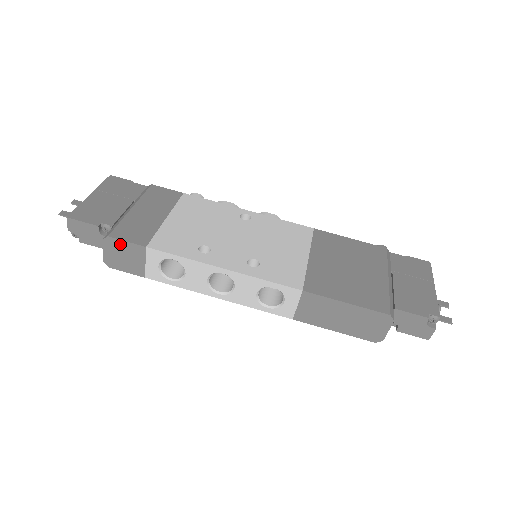
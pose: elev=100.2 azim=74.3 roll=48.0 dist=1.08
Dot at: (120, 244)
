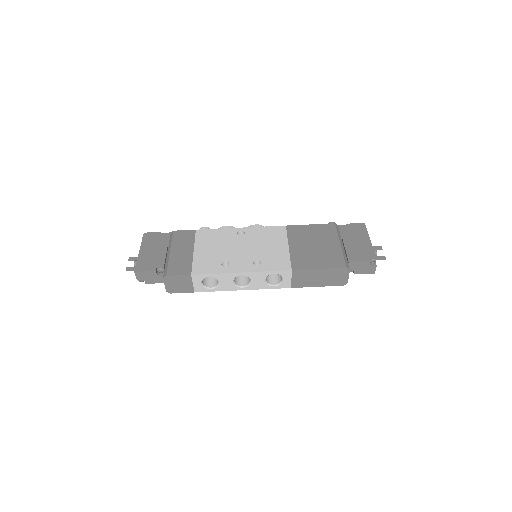
Dot at: (175, 278)
